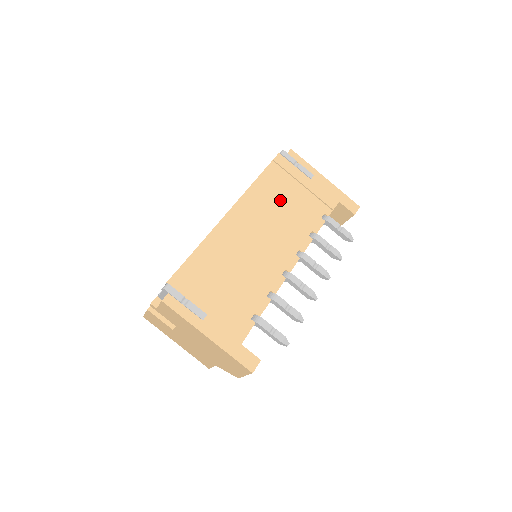
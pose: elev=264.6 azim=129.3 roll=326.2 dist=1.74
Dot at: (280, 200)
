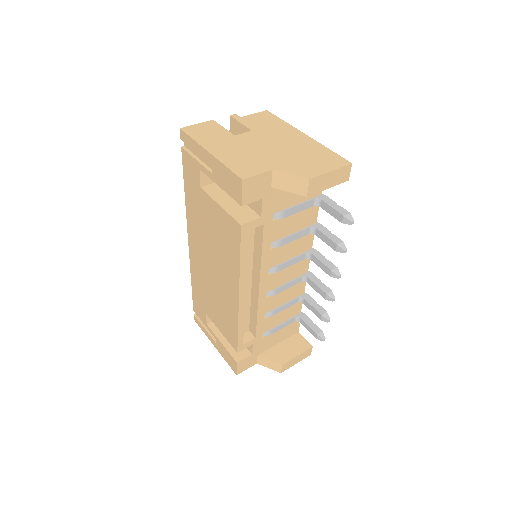
Dot at: occluded
